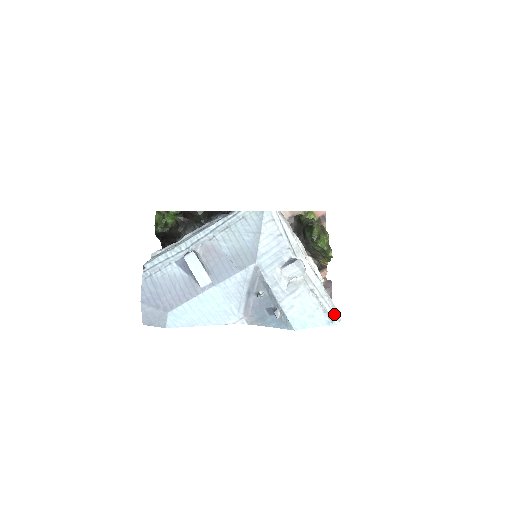
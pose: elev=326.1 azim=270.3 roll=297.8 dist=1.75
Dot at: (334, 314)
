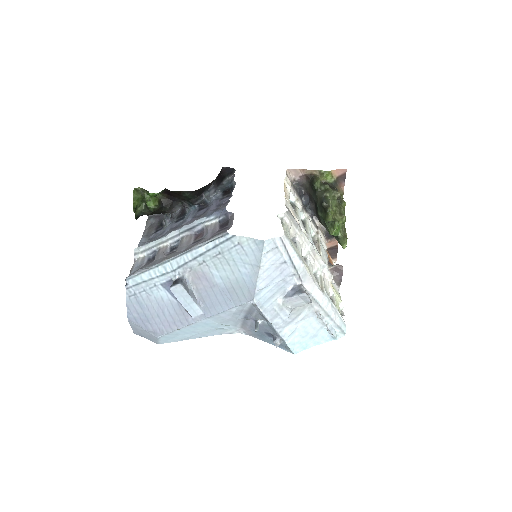
Dot at: (339, 329)
